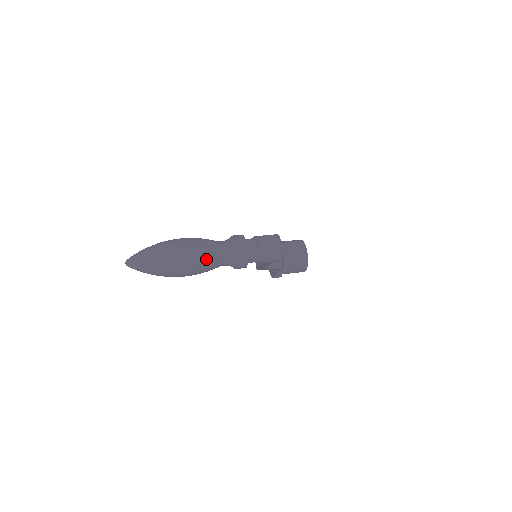
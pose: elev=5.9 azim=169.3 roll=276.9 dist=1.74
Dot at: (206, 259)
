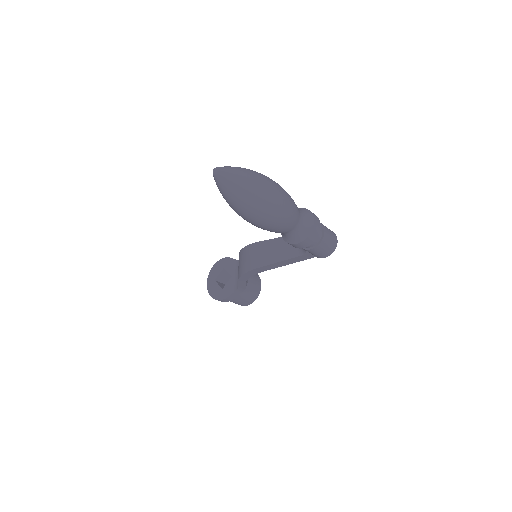
Dot at: (293, 214)
